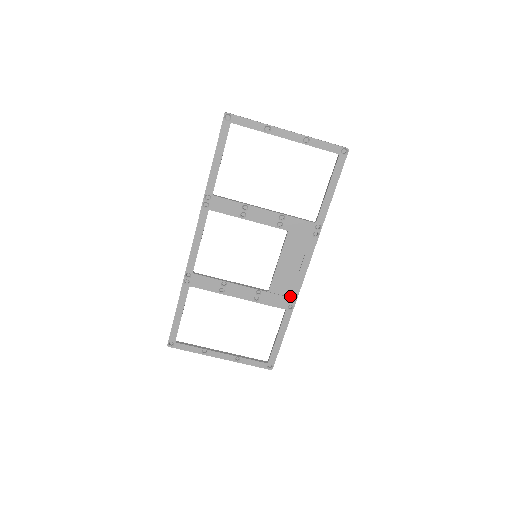
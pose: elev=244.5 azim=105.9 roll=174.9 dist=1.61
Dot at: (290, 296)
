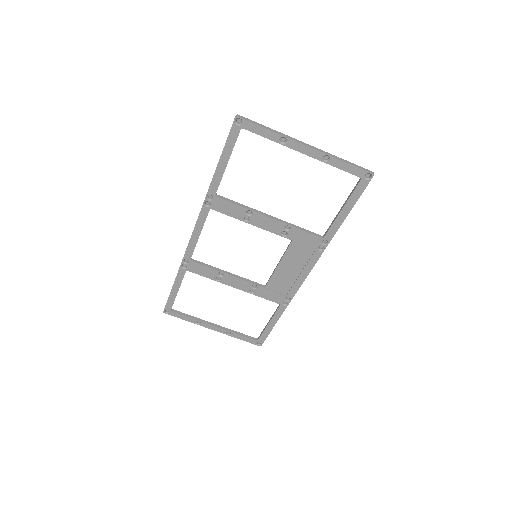
Dot at: (286, 294)
